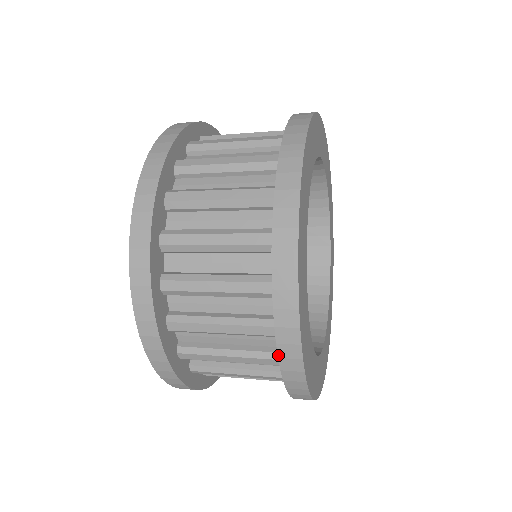
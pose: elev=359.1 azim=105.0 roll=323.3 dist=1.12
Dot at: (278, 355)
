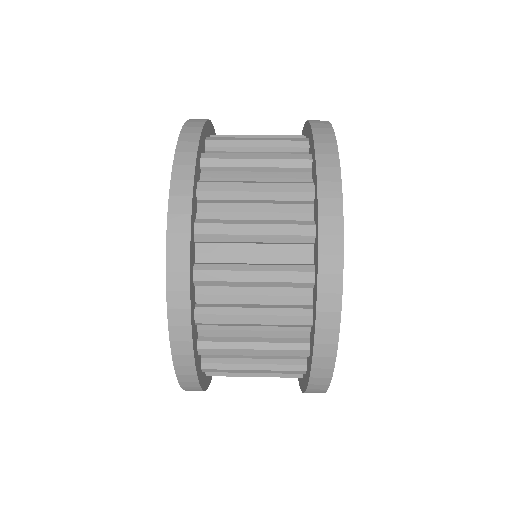
Dot at: occluded
